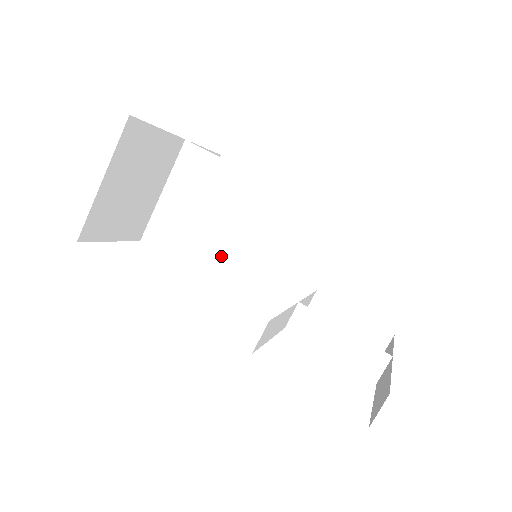
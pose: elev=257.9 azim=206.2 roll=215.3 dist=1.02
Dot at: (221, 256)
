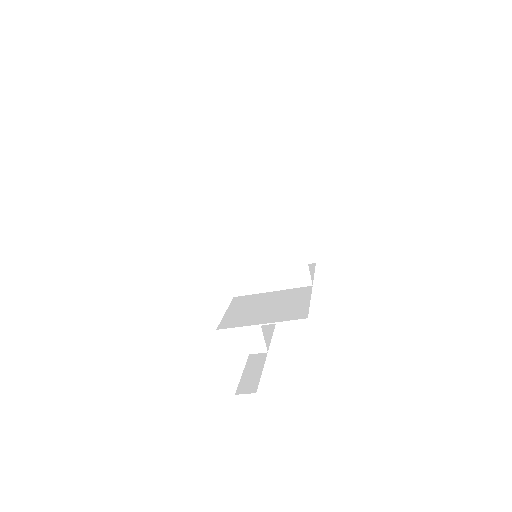
Dot at: (238, 235)
